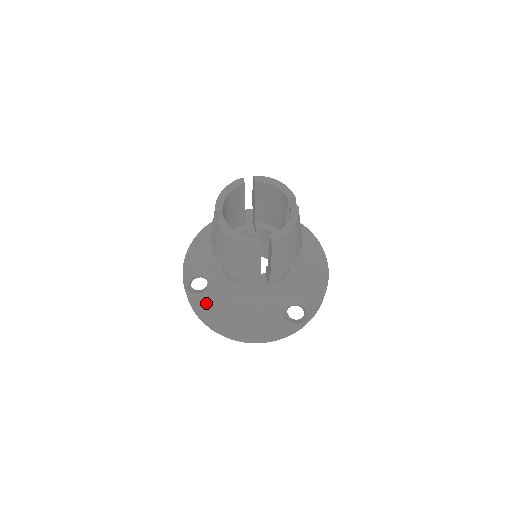
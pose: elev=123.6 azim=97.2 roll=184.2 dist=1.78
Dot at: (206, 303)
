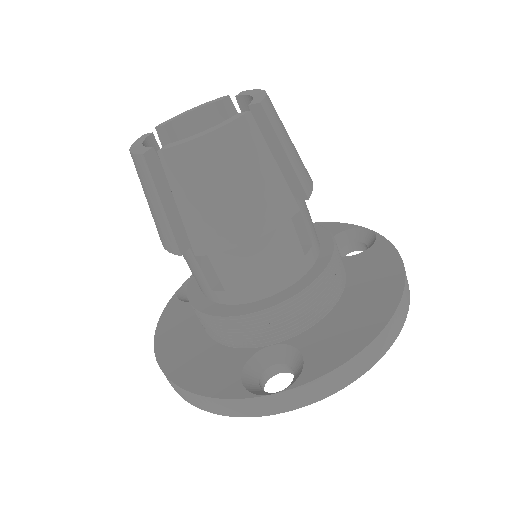
Dot at: (177, 314)
